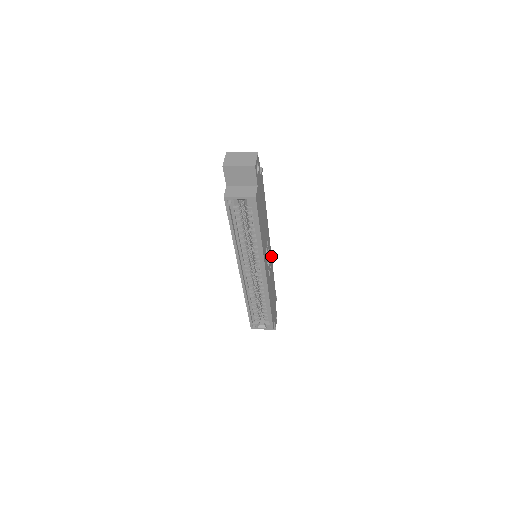
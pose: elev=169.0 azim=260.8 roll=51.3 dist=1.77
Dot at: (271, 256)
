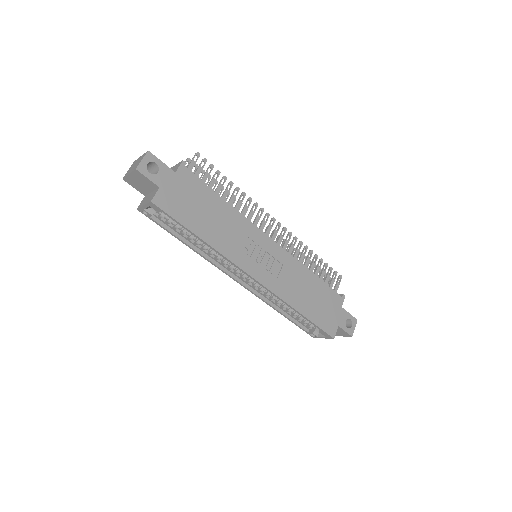
Dot at: (284, 251)
